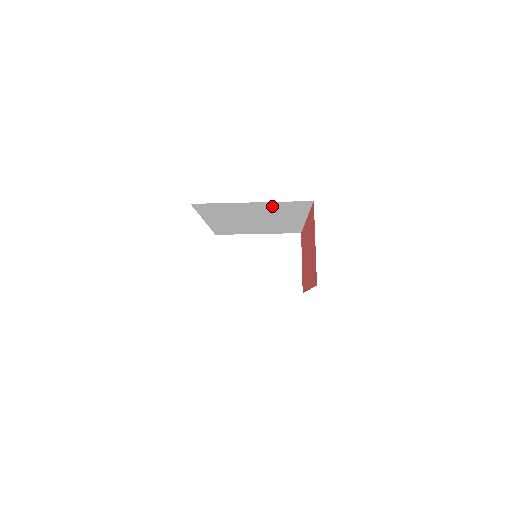
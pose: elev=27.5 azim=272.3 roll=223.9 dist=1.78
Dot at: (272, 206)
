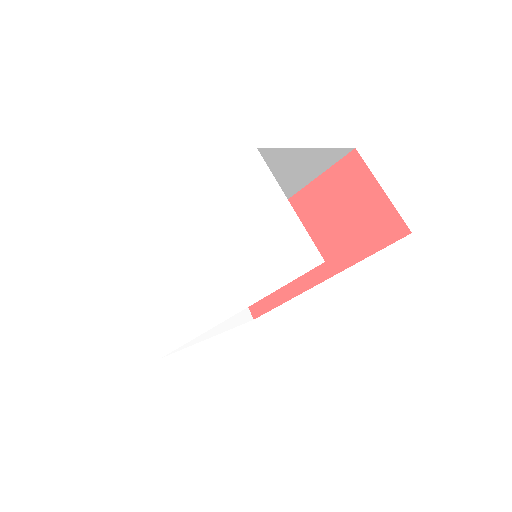
Dot at: (309, 162)
